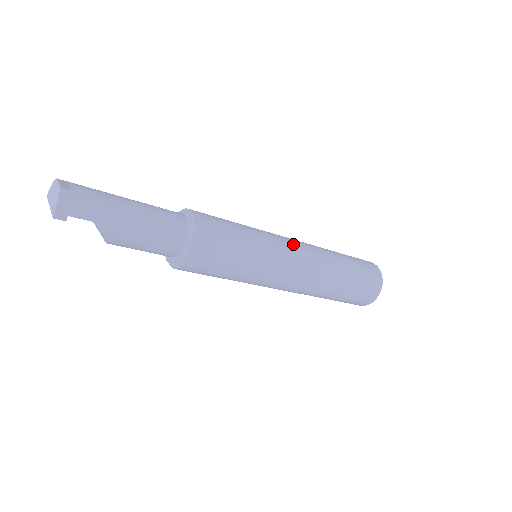
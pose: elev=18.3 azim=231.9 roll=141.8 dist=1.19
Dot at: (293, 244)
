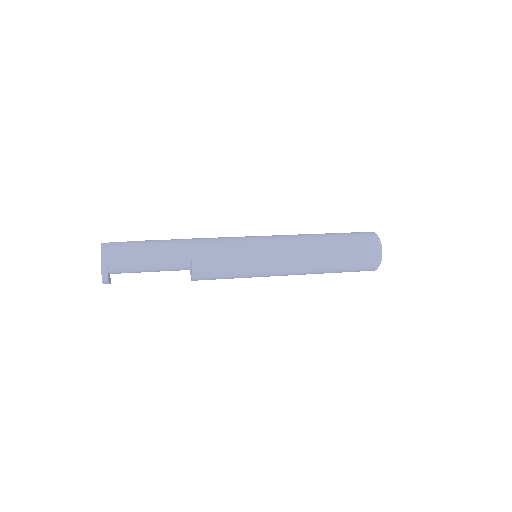
Dot at: (281, 270)
